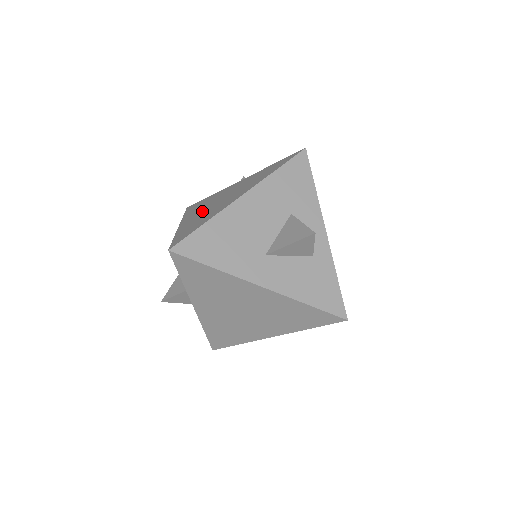
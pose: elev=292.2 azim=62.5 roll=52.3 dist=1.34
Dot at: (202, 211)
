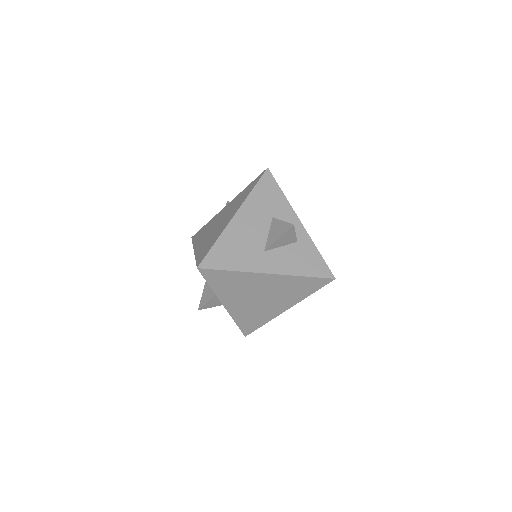
Dot at: (207, 235)
